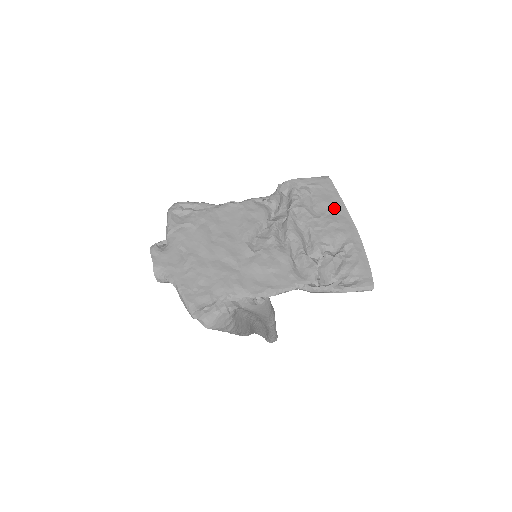
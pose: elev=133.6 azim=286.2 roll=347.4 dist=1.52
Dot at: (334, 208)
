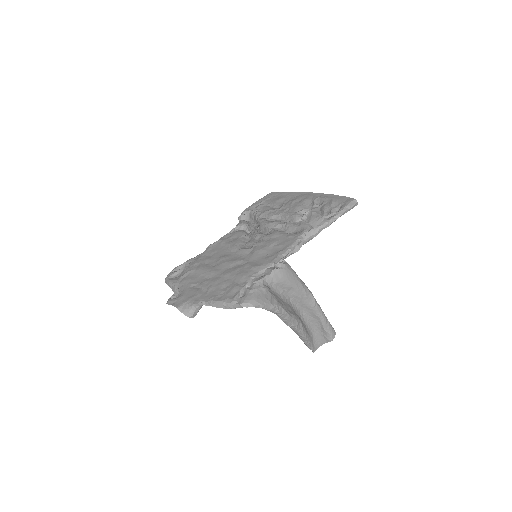
Dot at: (288, 198)
